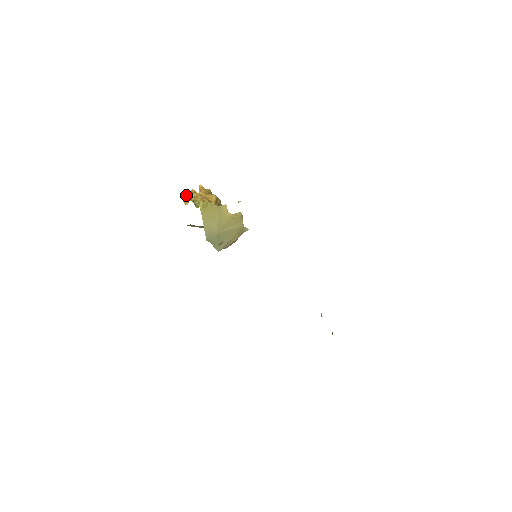
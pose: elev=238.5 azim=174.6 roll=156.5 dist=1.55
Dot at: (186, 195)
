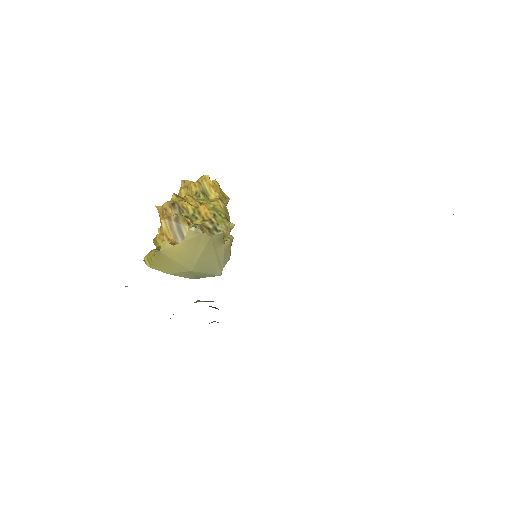
Dot at: occluded
